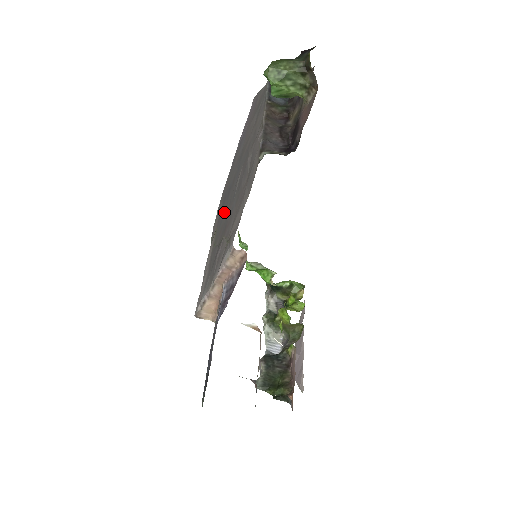
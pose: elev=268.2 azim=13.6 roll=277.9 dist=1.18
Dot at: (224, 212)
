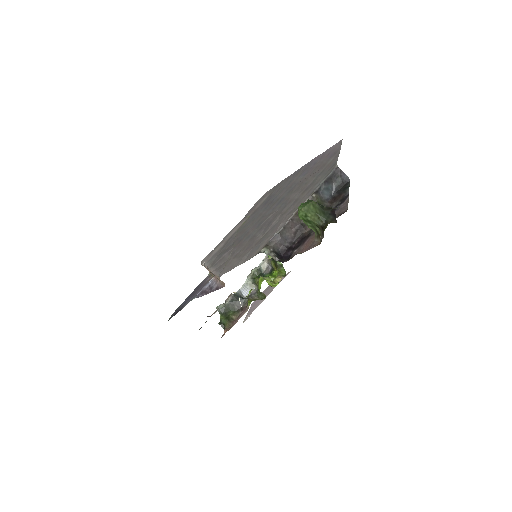
Dot at: (255, 218)
